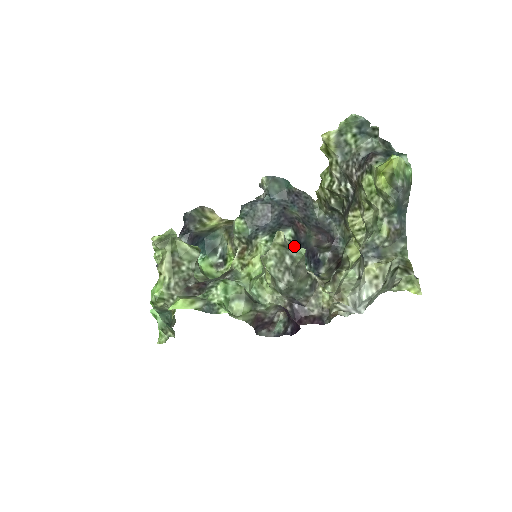
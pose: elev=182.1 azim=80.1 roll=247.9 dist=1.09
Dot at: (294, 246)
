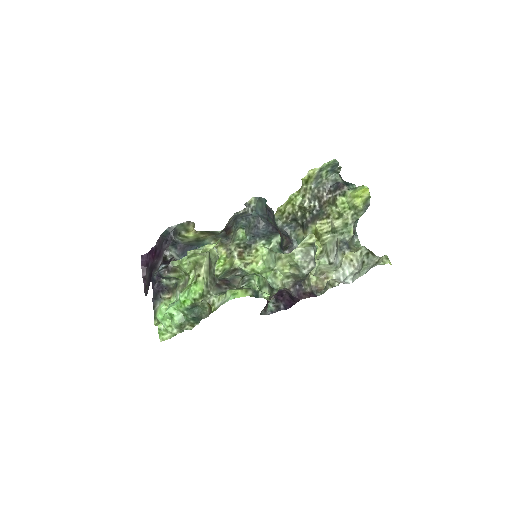
Dot at: occluded
